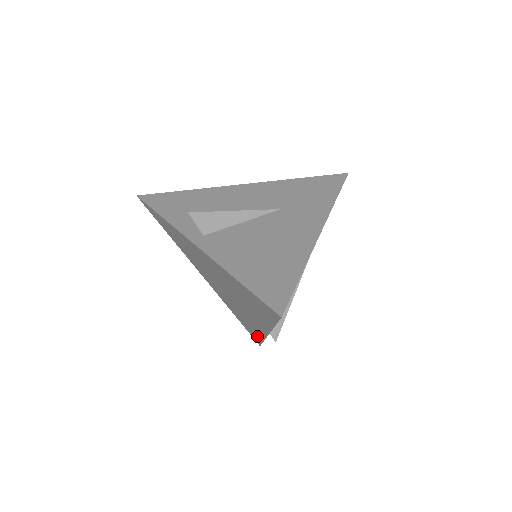
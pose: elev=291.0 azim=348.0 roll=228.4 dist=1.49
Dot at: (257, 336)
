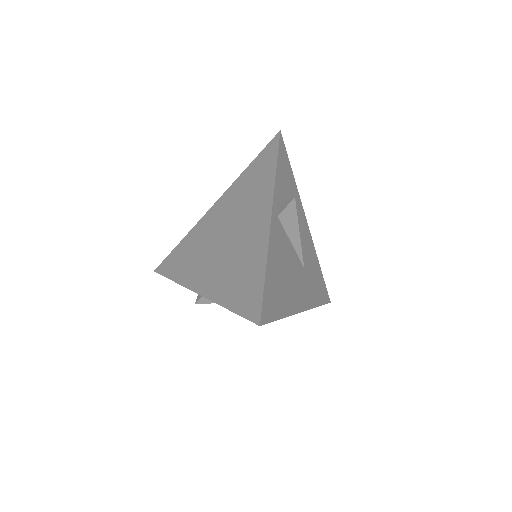
Dot at: (174, 272)
